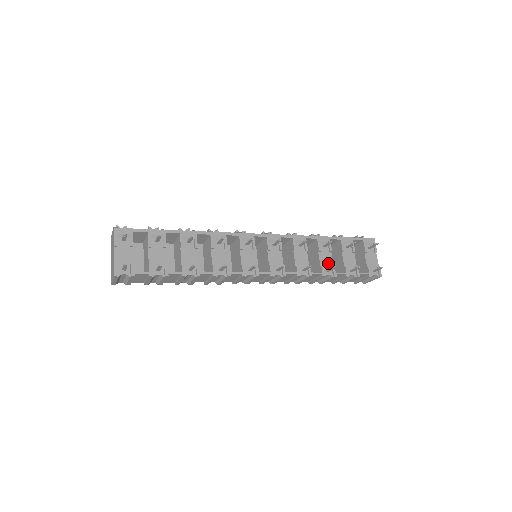
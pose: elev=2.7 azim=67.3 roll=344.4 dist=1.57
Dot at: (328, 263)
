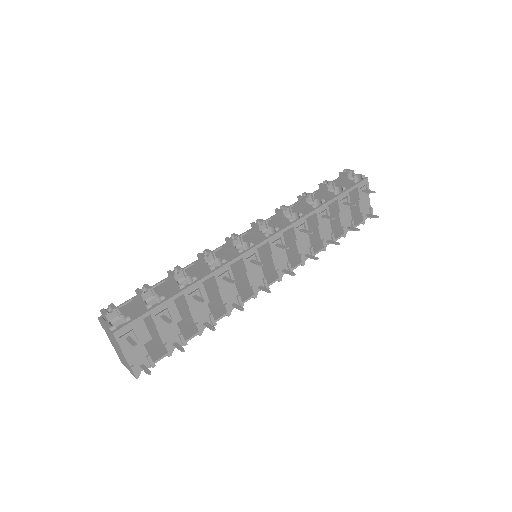
Dot at: (327, 232)
